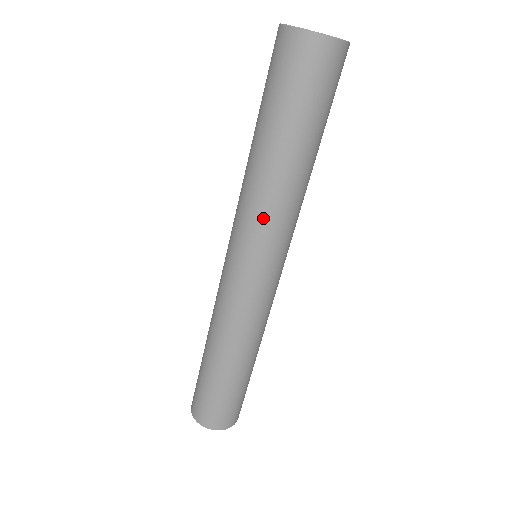
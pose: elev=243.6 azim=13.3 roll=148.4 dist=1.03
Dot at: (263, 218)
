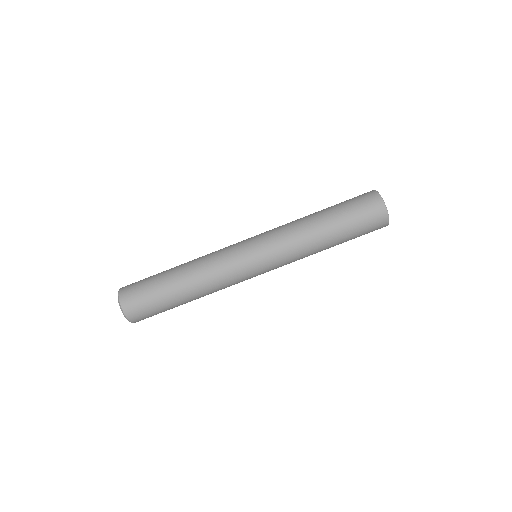
Dot at: (293, 256)
